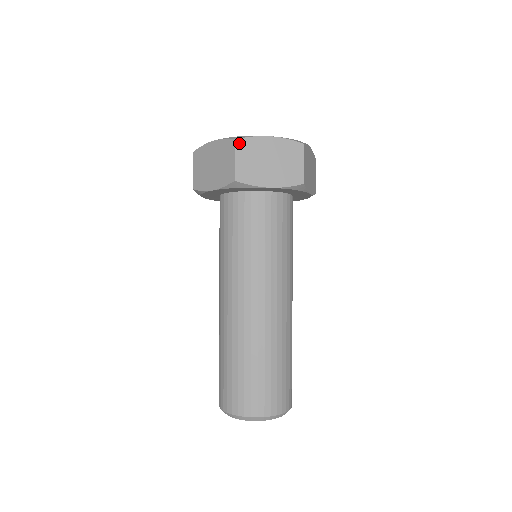
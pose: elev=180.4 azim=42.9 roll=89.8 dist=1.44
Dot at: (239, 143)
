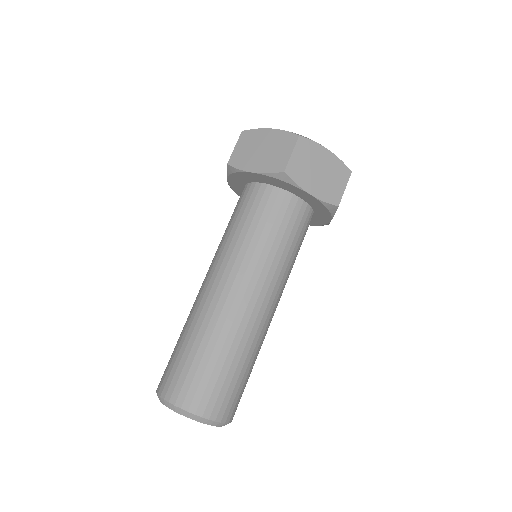
Dot at: (301, 140)
